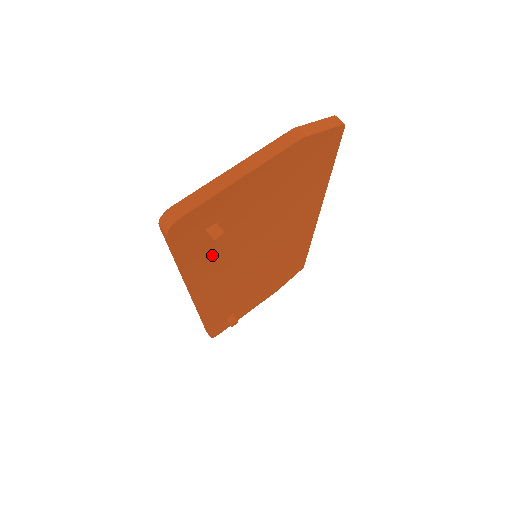
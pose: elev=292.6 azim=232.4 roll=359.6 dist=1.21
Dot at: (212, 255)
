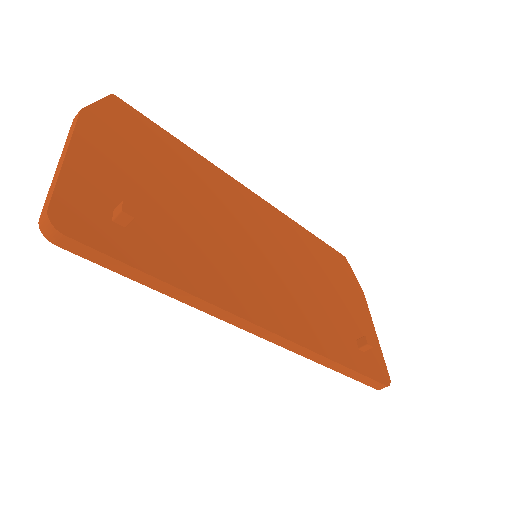
Dot at: (178, 255)
